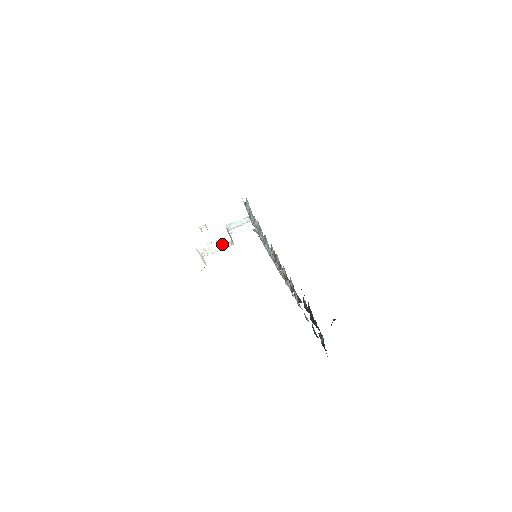
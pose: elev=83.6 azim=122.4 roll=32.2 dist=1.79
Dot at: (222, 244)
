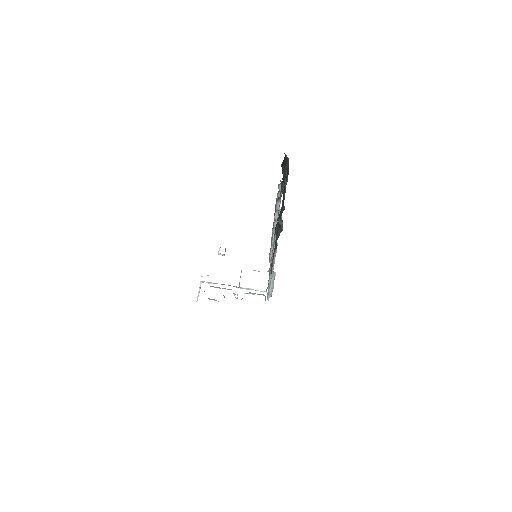
Dot at: occluded
